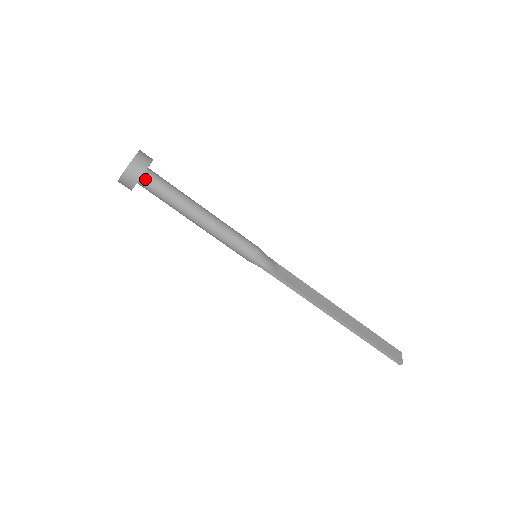
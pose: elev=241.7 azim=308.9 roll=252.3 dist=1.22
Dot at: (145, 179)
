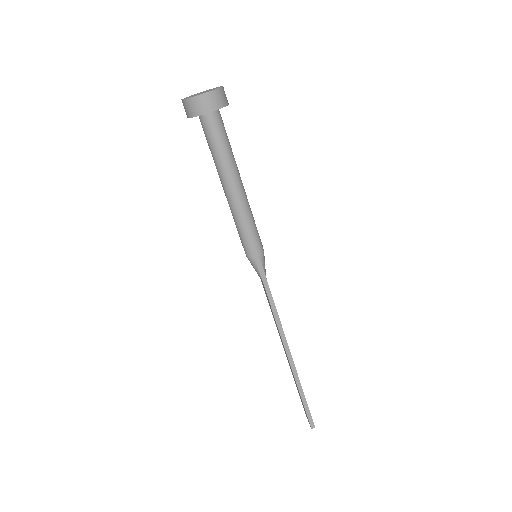
Dot at: (216, 114)
